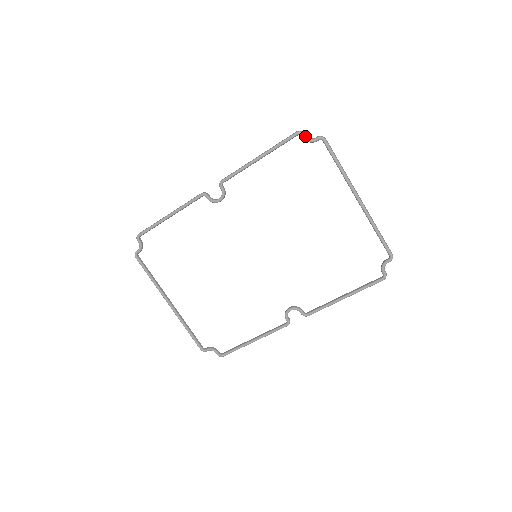
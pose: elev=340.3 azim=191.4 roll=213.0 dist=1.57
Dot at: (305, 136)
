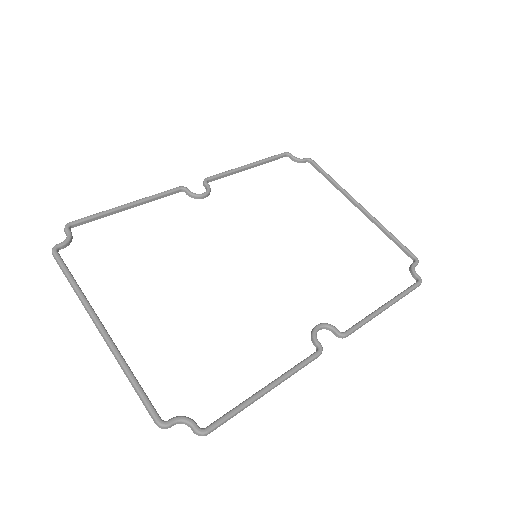
Dot at: (293, 156)
